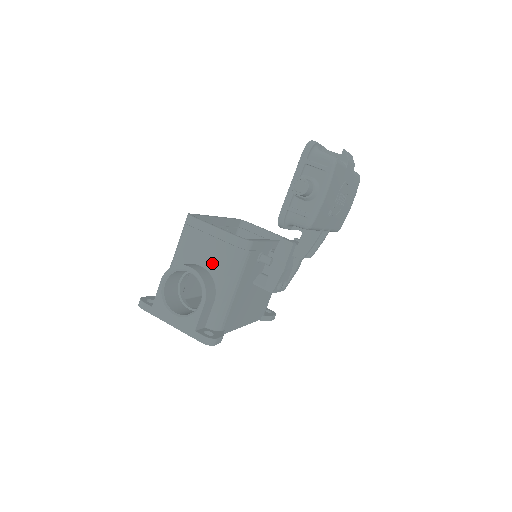
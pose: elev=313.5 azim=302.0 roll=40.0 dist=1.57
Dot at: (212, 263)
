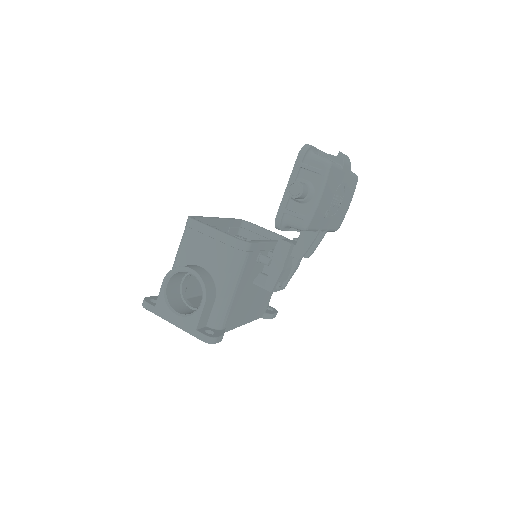
Dot at: (212, 264)
